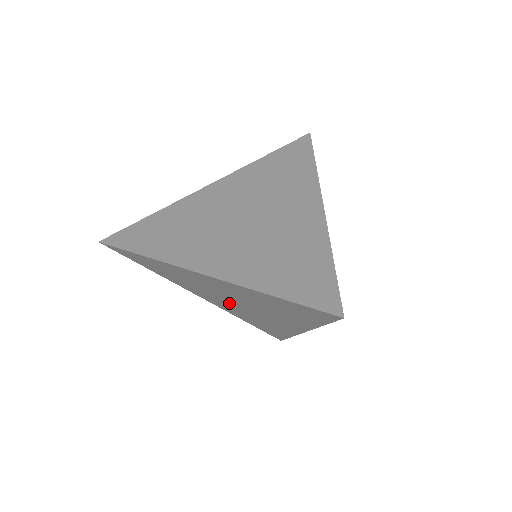
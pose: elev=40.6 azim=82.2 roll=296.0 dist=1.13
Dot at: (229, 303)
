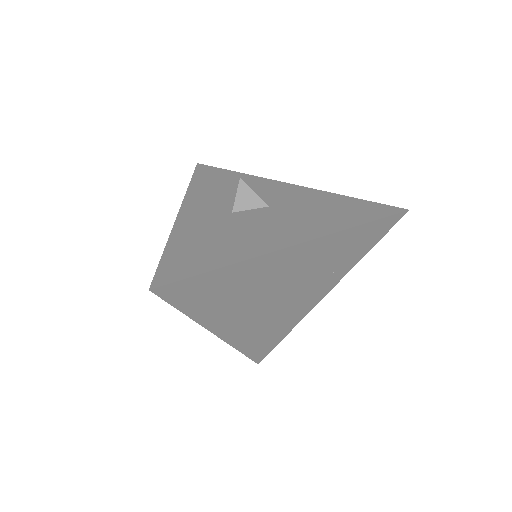
Dot at: occluded
